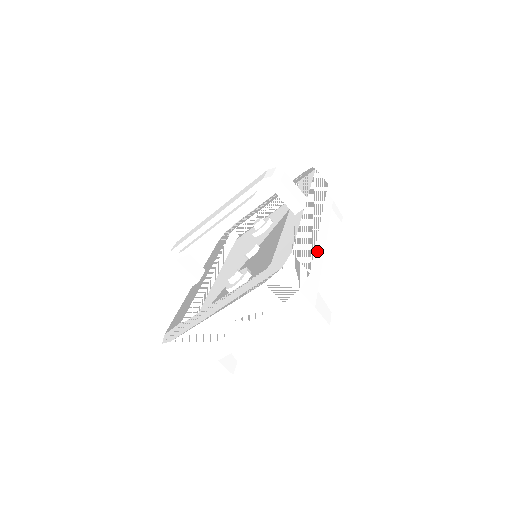
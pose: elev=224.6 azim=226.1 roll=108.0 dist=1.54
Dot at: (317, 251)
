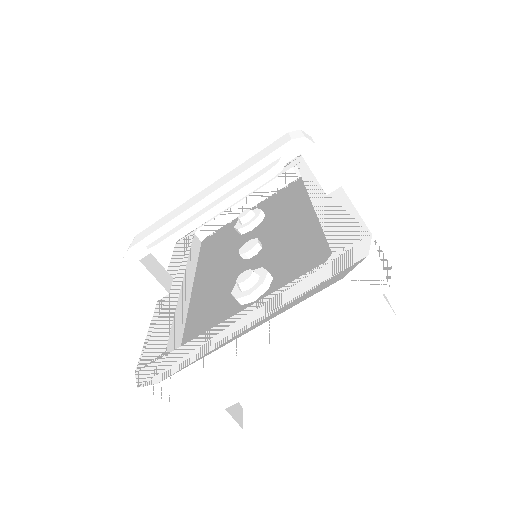
Dot at: occluded
